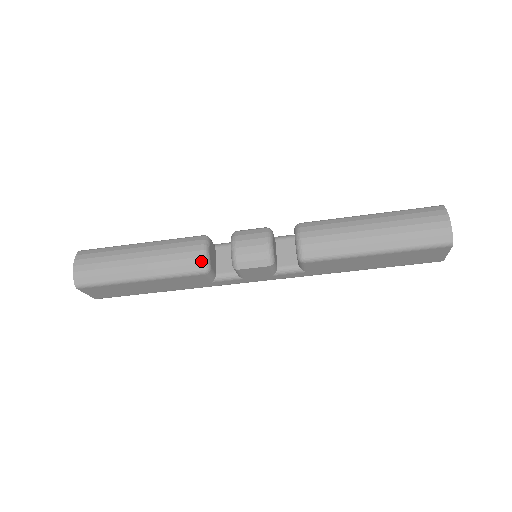
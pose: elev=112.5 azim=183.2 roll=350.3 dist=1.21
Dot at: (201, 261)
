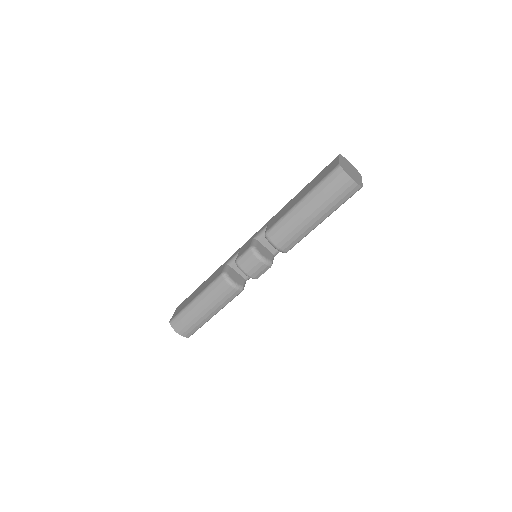
Dot at: (236, 290)
